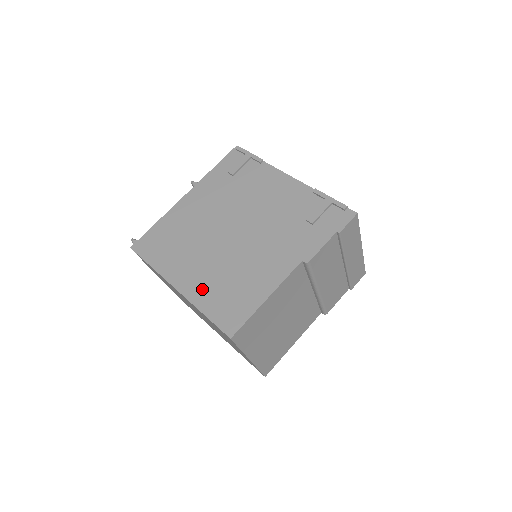
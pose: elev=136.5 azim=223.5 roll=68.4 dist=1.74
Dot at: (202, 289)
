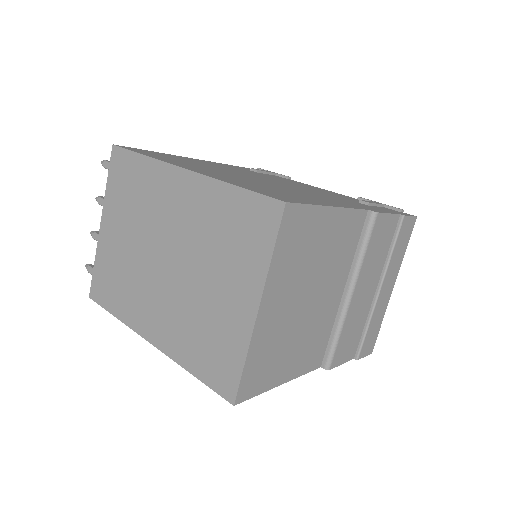
Dot at: (229, 179)
